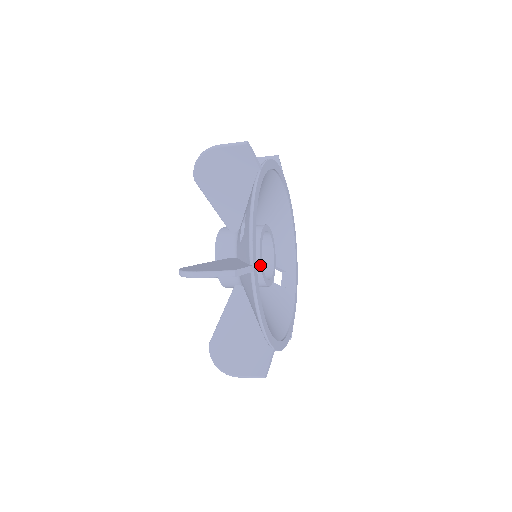
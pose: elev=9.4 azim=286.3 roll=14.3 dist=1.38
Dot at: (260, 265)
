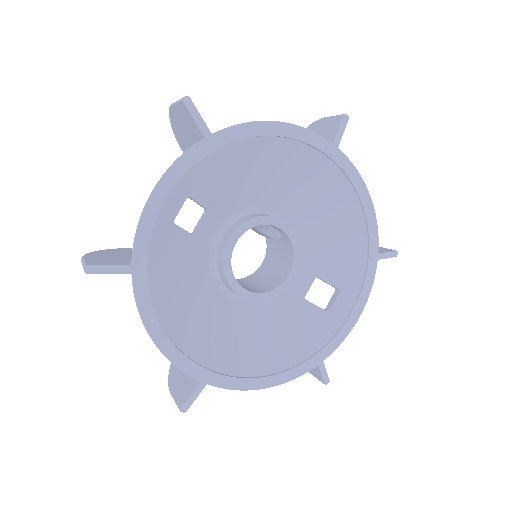
Dot at: (223, 269)
